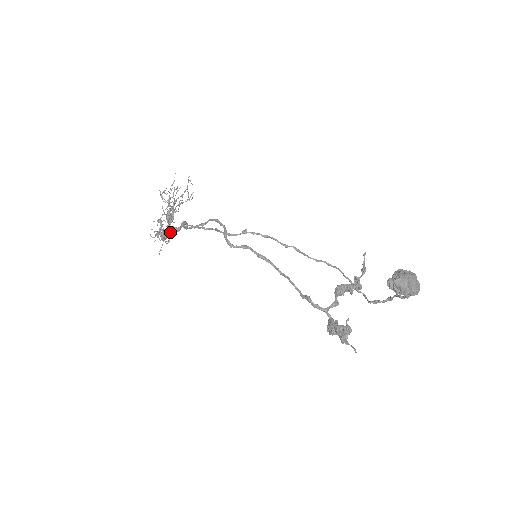
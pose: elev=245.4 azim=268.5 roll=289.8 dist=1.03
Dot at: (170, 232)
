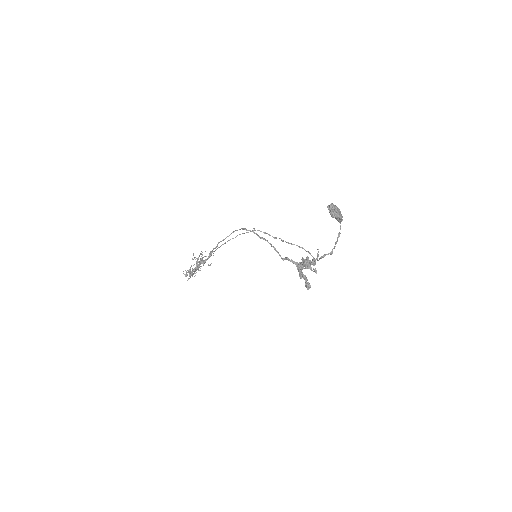
Dot at: (198, 268)
